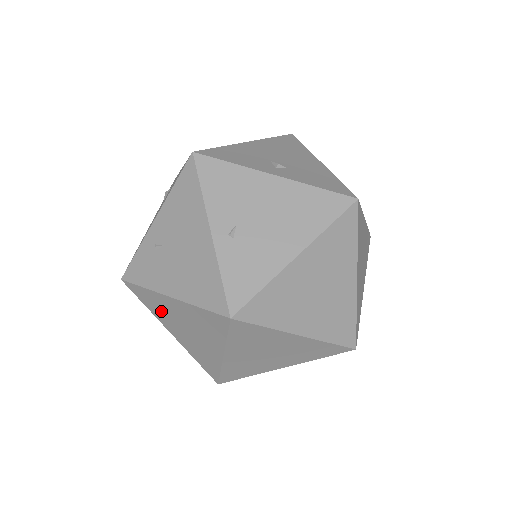
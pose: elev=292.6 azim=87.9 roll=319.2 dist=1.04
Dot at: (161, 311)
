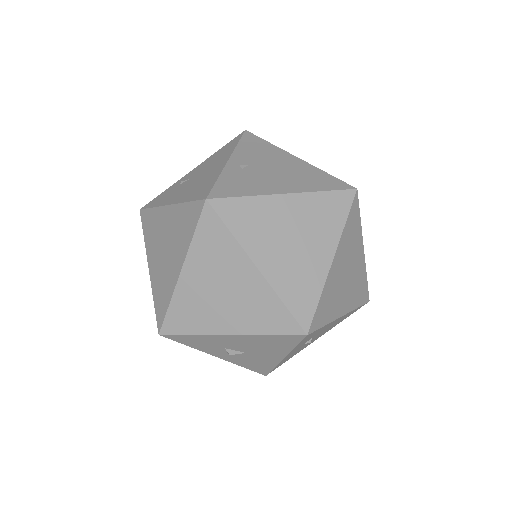
Dot at: (154, 235)
